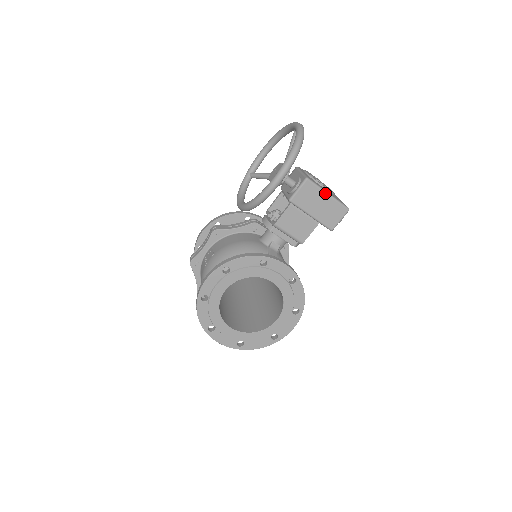
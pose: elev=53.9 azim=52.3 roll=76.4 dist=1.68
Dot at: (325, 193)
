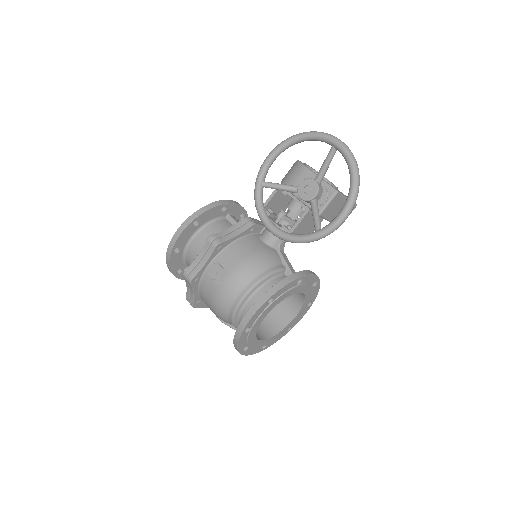
Dot at: occluded
